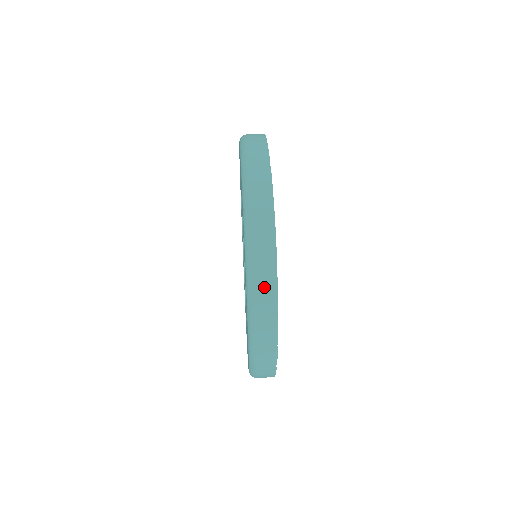
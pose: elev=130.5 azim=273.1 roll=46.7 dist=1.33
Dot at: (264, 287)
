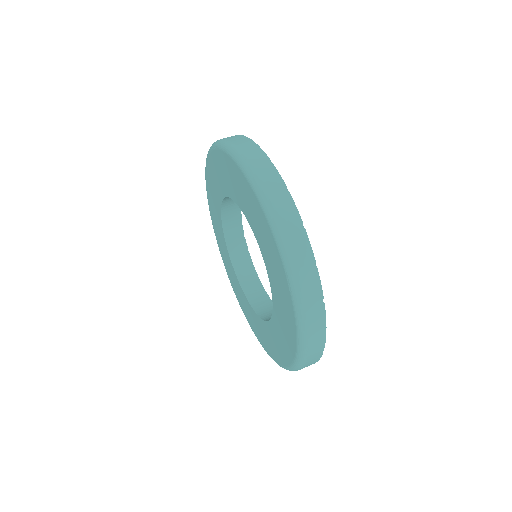
Dot at: (315, 342)
